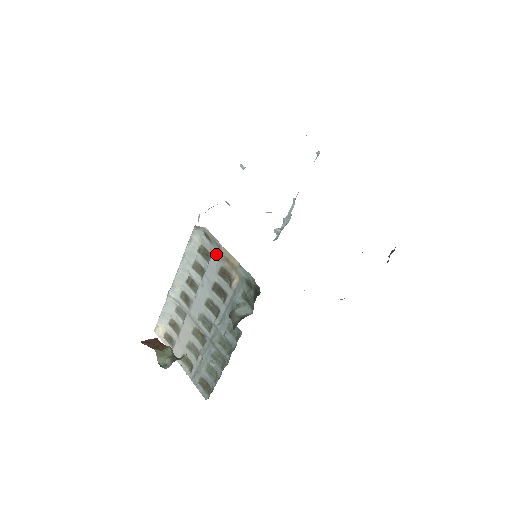
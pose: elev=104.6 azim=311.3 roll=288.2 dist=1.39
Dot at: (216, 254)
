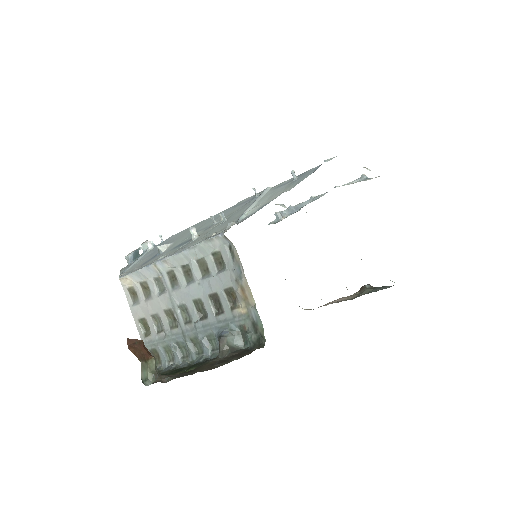
Dot at: (232, 273)
